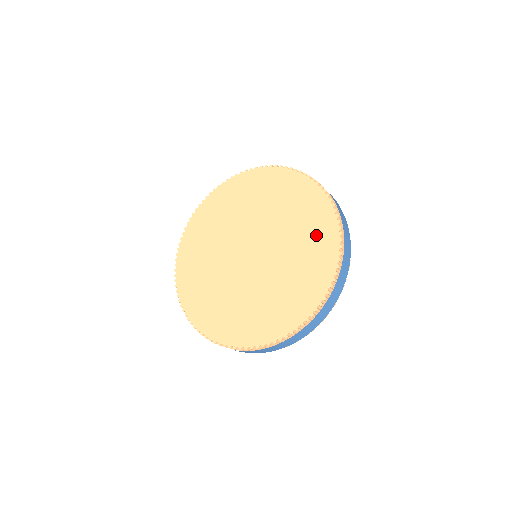
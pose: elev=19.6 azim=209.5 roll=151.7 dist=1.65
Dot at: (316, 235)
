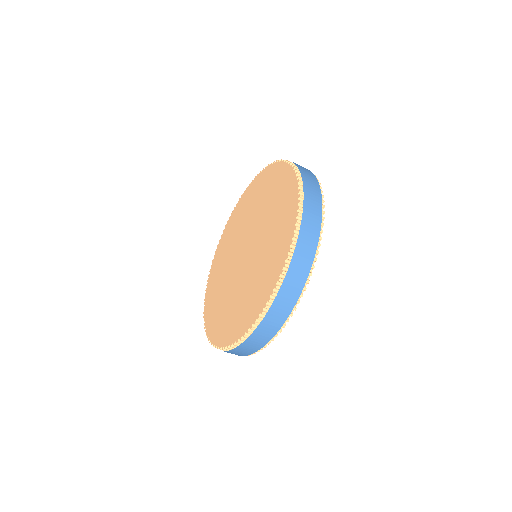
Dot at: (274, 257)
